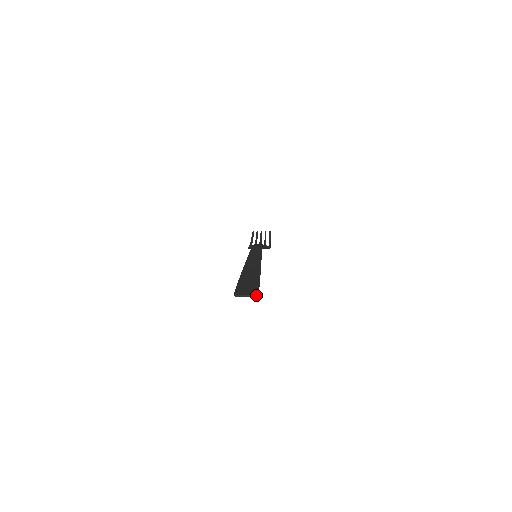
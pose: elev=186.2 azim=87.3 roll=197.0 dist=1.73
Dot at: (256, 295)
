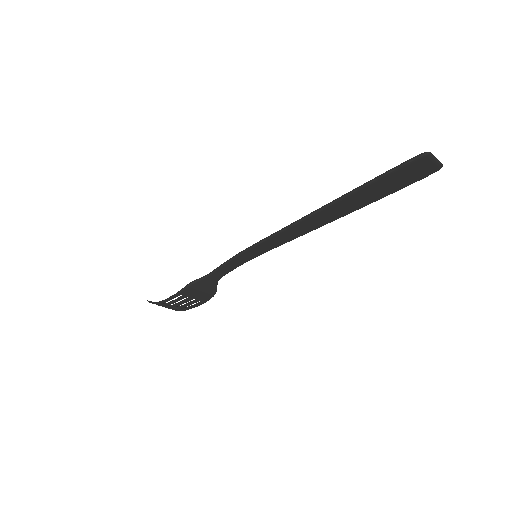
Dot at: (441, 166)
